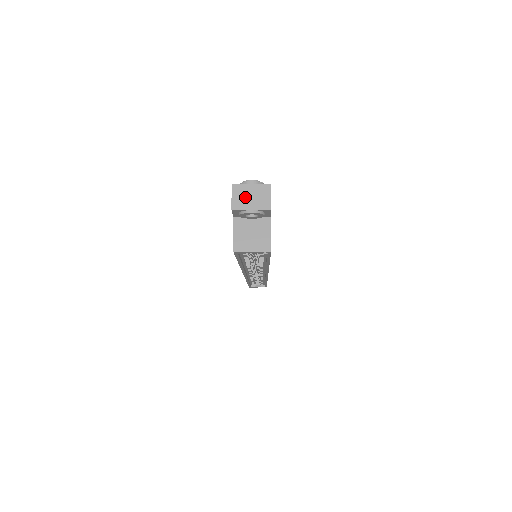
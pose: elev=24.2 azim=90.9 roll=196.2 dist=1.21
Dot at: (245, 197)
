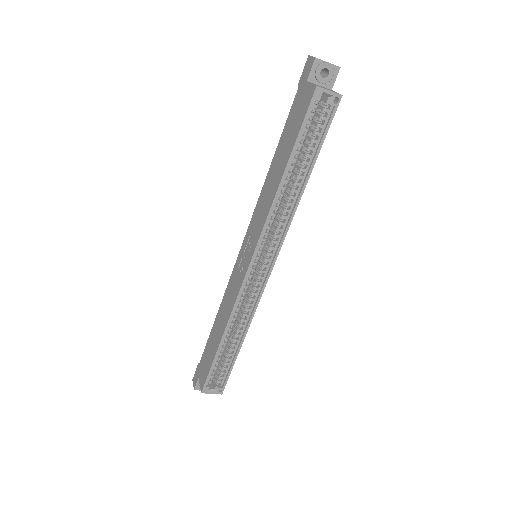
Dot at: occluded
